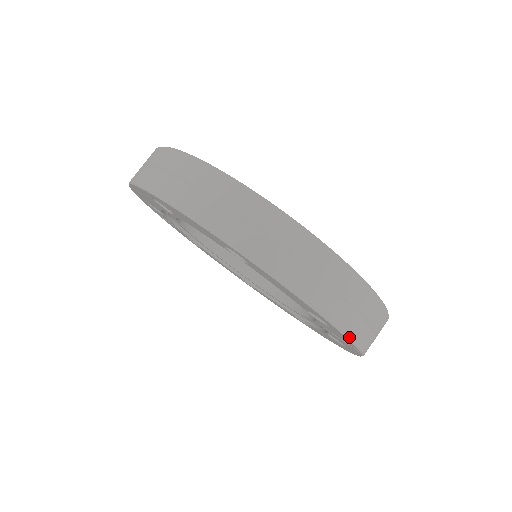
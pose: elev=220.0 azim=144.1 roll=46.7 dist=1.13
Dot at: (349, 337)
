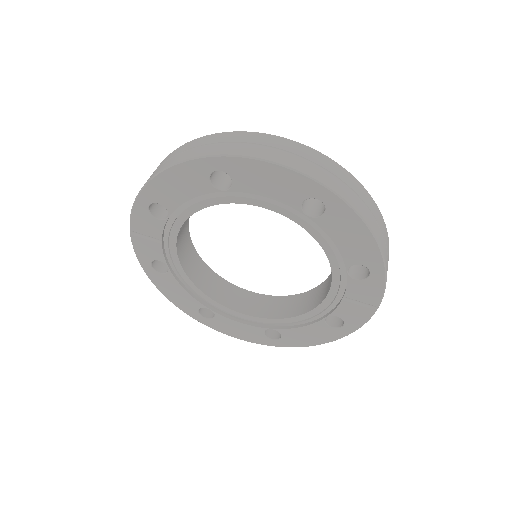
Dot at: (386, 281)
